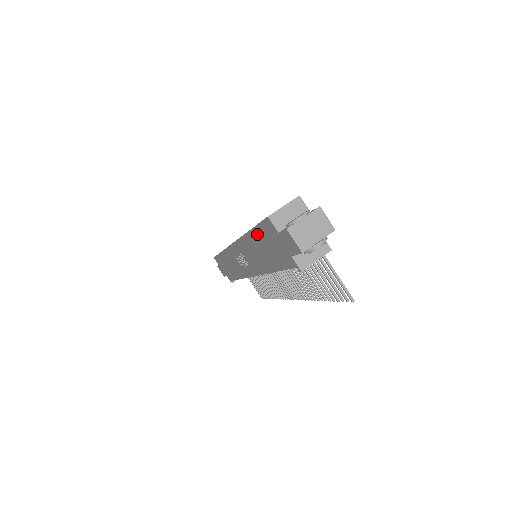
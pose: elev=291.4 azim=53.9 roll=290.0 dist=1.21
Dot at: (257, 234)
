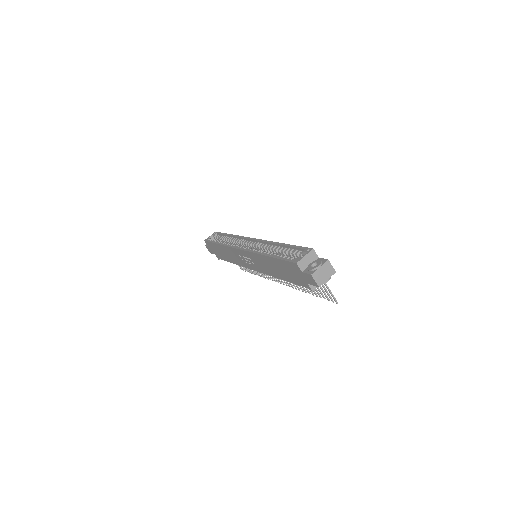
Dot at: (278, 262)
